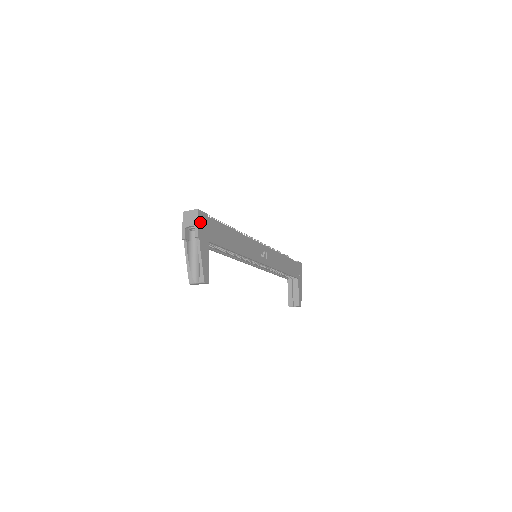
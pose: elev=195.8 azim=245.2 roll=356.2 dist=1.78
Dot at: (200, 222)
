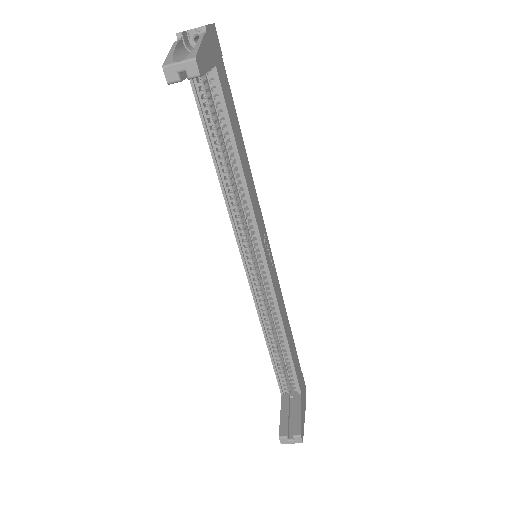
Dot at: (213, 33)
